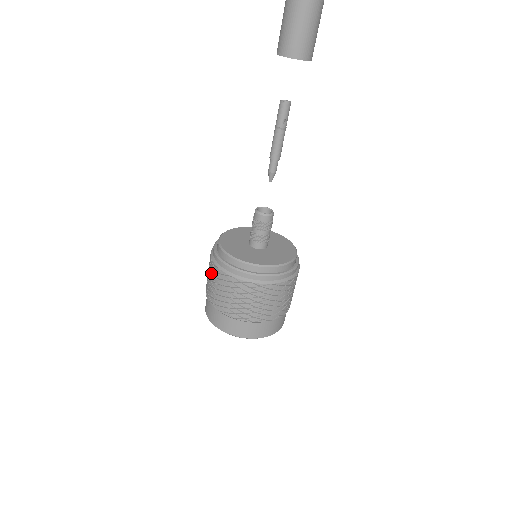
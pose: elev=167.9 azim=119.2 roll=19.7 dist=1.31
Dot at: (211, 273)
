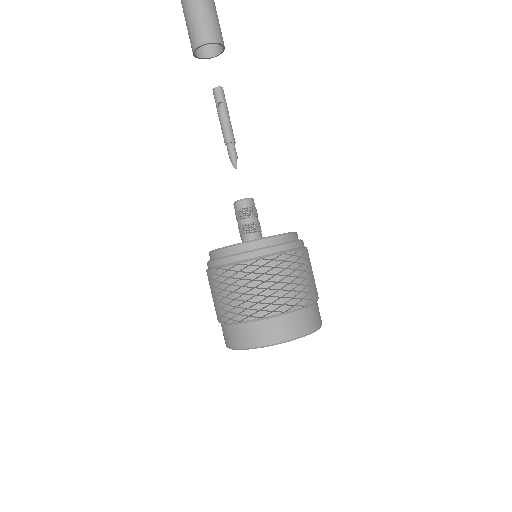
Dot at: occluded
